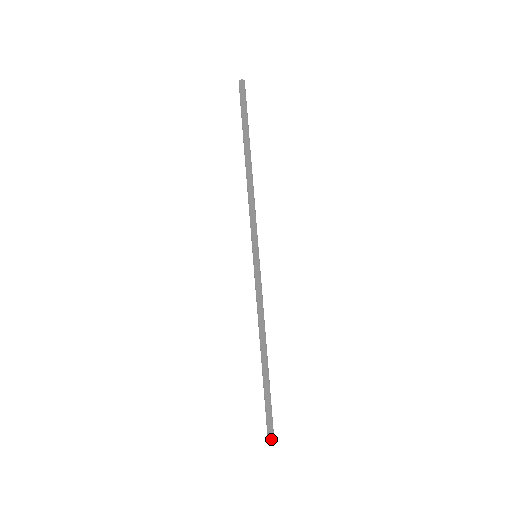
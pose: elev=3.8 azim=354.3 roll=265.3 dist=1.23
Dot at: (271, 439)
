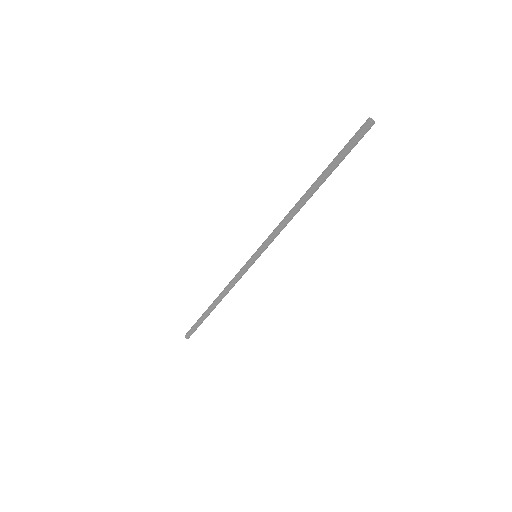
Dot at: (186, 337)
